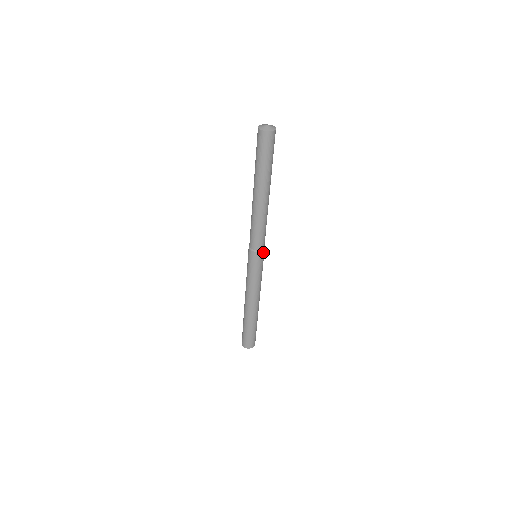
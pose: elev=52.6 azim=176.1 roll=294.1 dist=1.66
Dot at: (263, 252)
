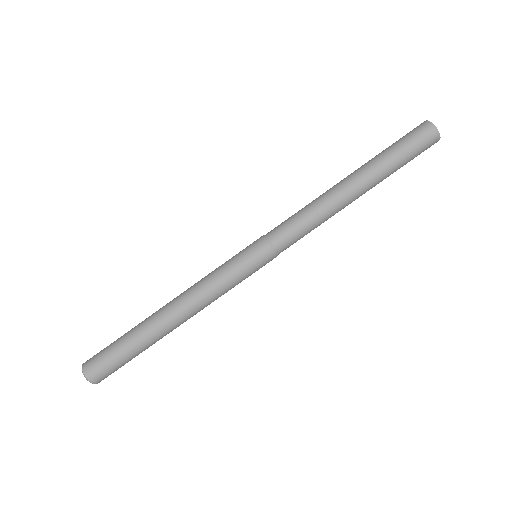
Dot at: (271, 255)
